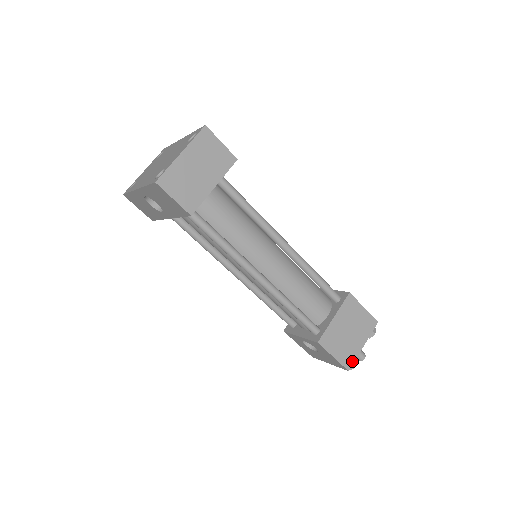
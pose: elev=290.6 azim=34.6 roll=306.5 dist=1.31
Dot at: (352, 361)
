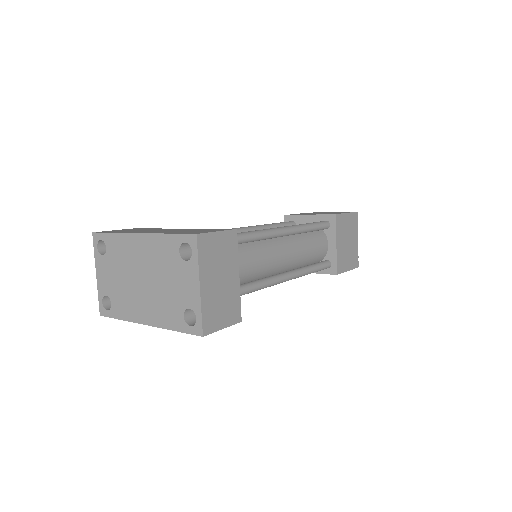
Dot at: (357, 258)
